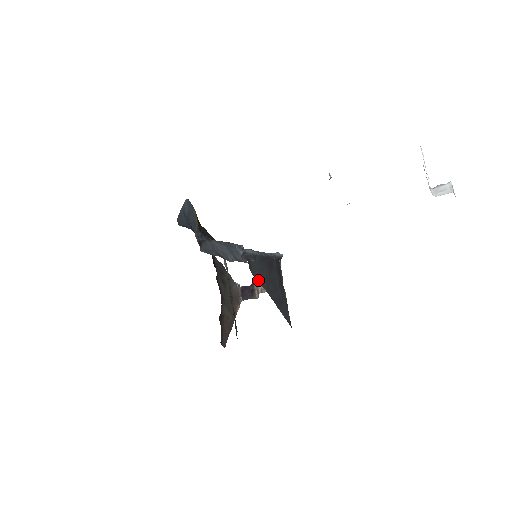
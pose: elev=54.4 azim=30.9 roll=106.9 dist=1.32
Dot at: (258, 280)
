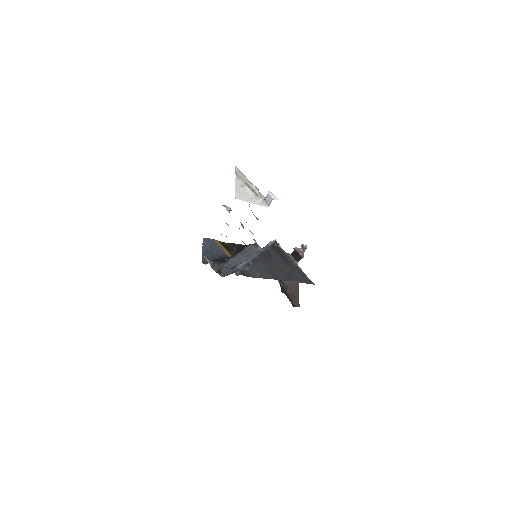
Dot at: (260, 277)
